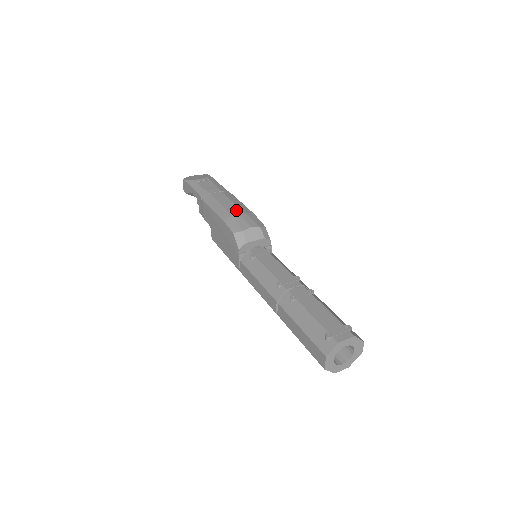
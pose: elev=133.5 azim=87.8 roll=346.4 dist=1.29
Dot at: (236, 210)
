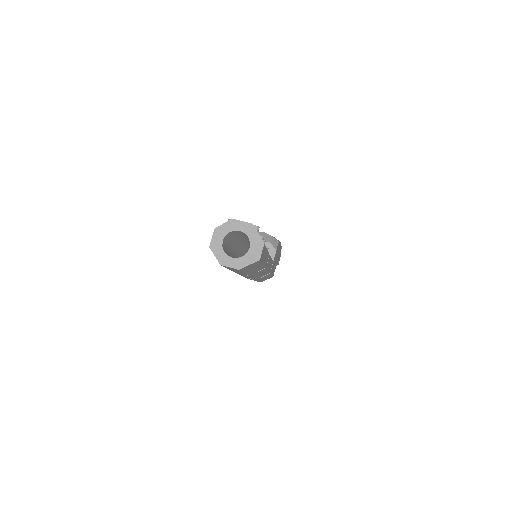
Dot at: occluded
